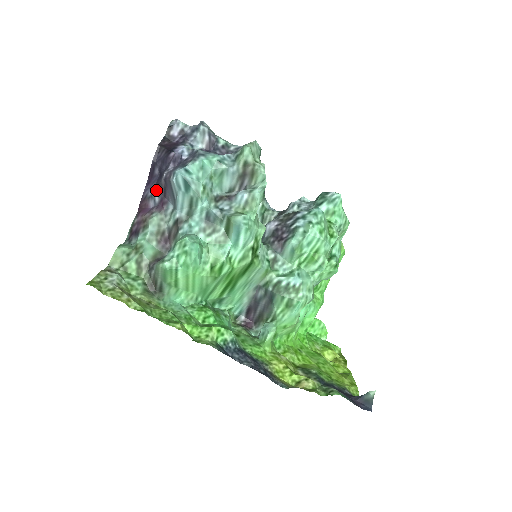
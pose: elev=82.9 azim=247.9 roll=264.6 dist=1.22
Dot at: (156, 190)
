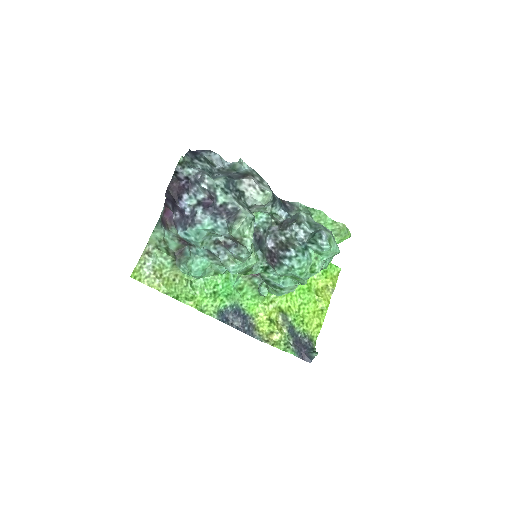
Dot at: (172, 211)
